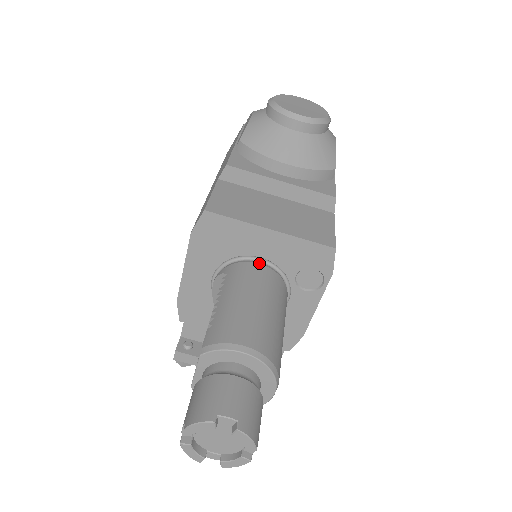
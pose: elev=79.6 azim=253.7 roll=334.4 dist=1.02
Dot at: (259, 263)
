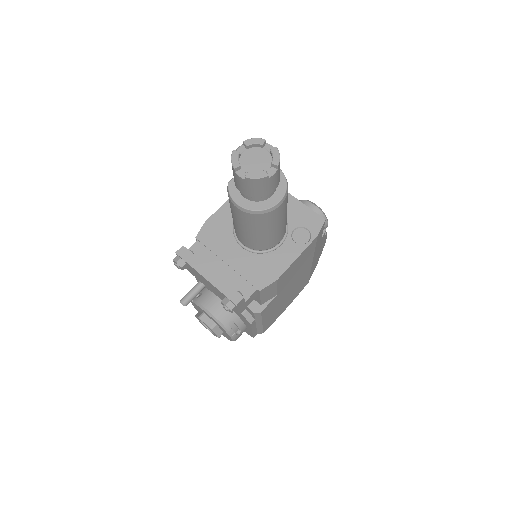
Dot at: occluded
